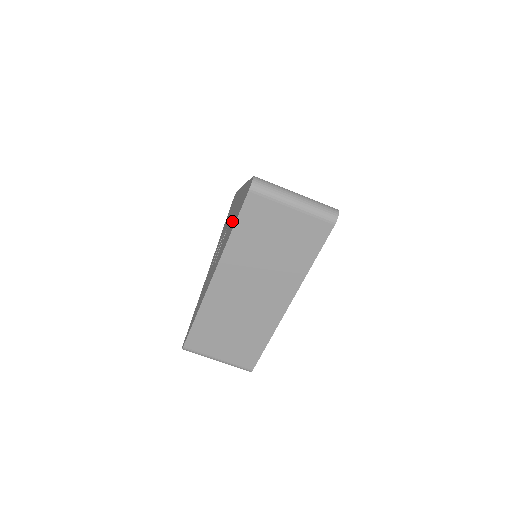
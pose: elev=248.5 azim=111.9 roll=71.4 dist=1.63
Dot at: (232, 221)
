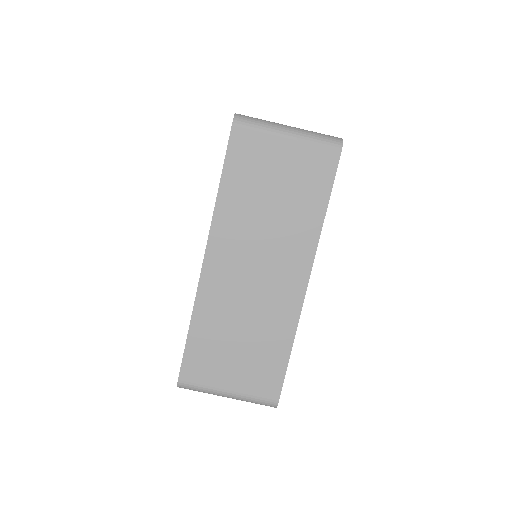
Dot at: occluded
